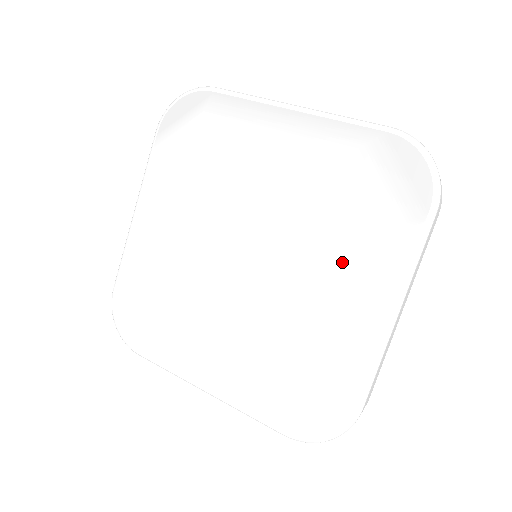
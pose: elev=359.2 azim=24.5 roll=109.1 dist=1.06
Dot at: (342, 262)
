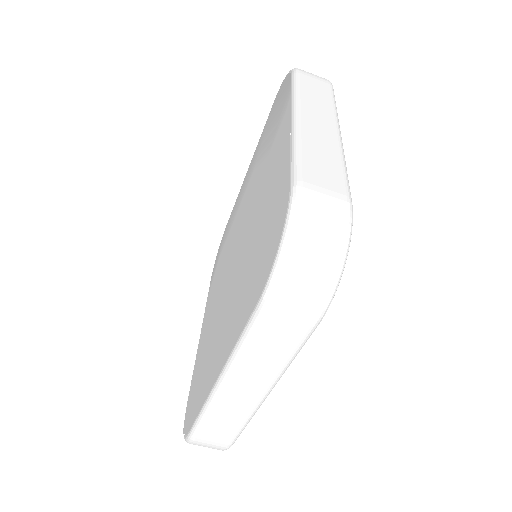
Dot at: (268, 161)
